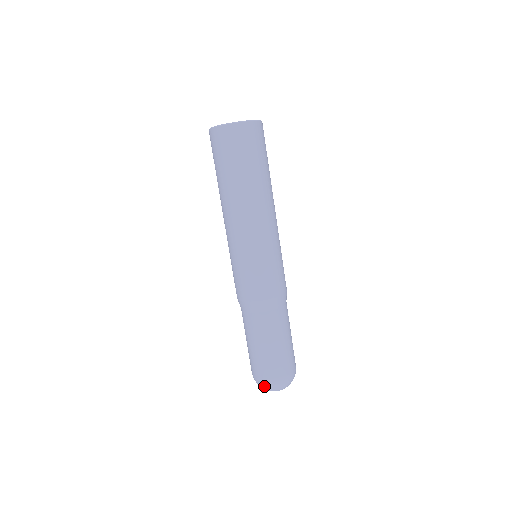
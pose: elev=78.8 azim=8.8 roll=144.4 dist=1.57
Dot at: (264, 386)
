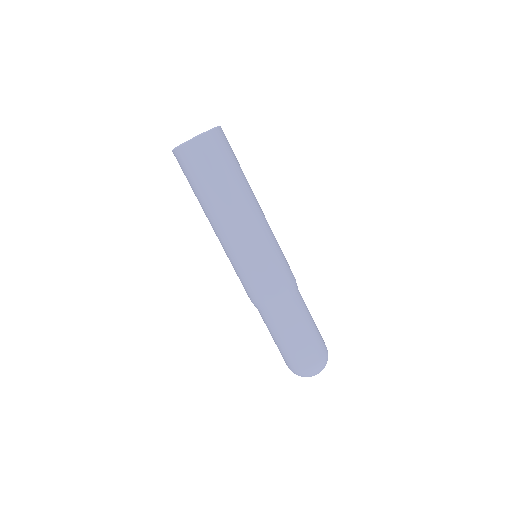
Dot at: (316, 370)
